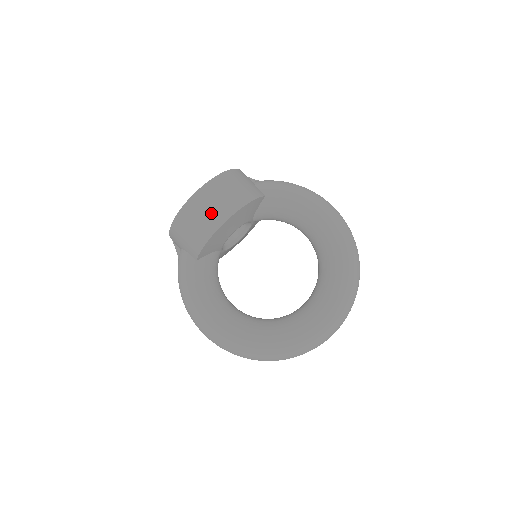
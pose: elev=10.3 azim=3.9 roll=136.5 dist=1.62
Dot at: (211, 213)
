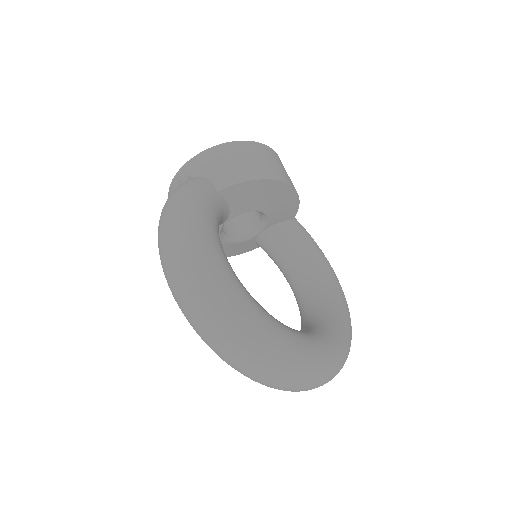
Dot at: (274, 166)
